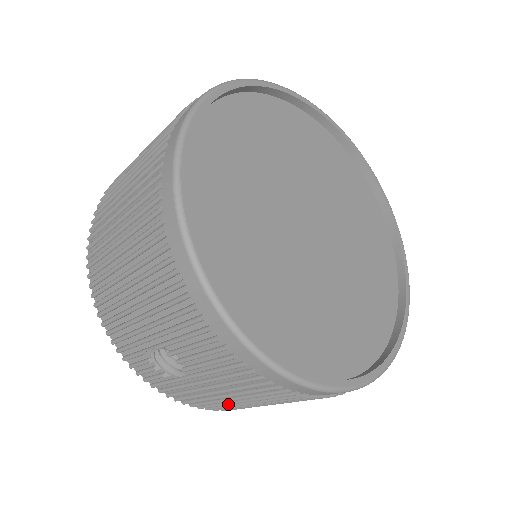
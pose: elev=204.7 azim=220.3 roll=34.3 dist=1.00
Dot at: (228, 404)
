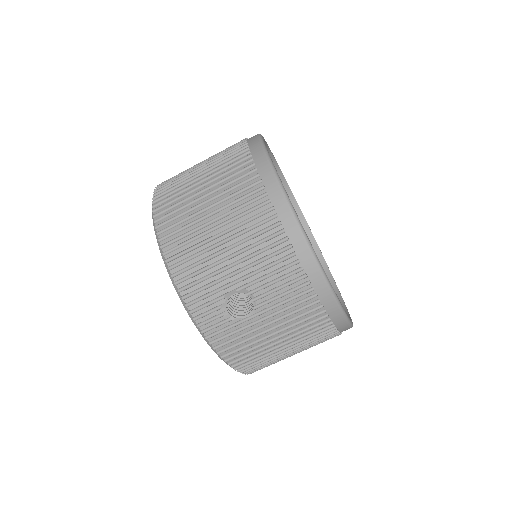
Dot at: (264, 349)
